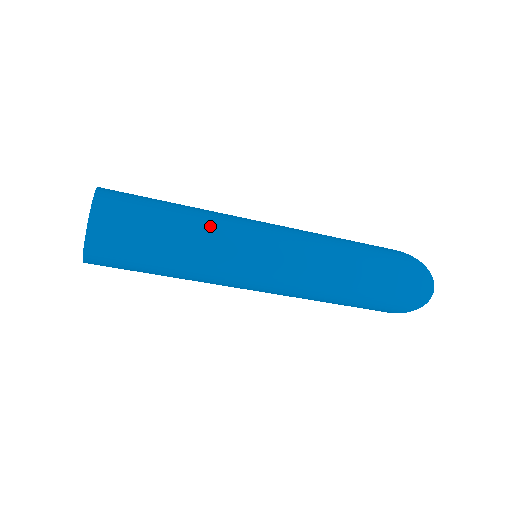
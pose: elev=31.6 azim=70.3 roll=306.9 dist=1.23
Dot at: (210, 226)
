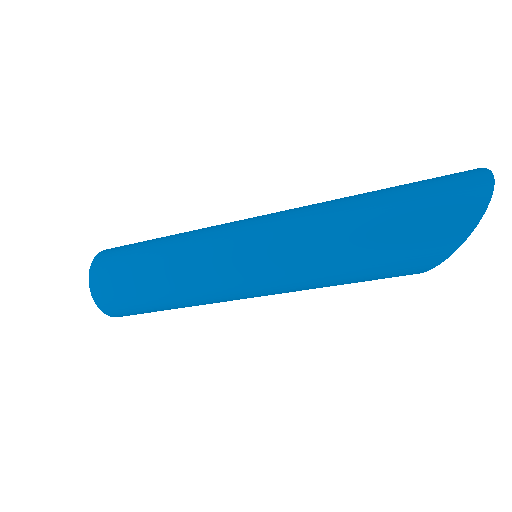
Dot at: (193, 230)
